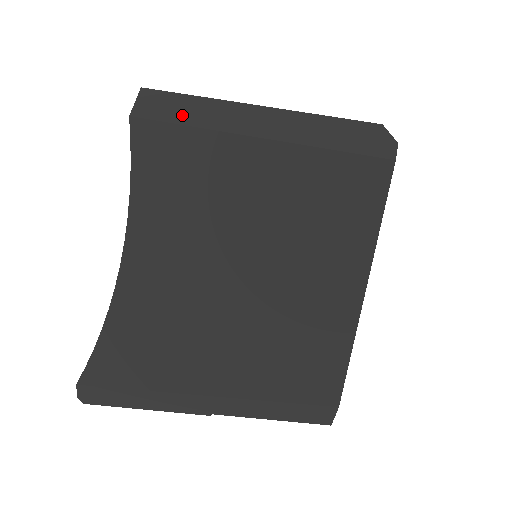
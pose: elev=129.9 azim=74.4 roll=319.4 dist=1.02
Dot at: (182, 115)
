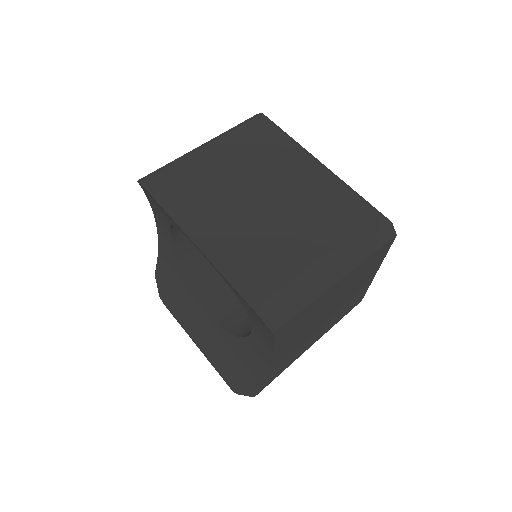
Dot at: (296, 304)
